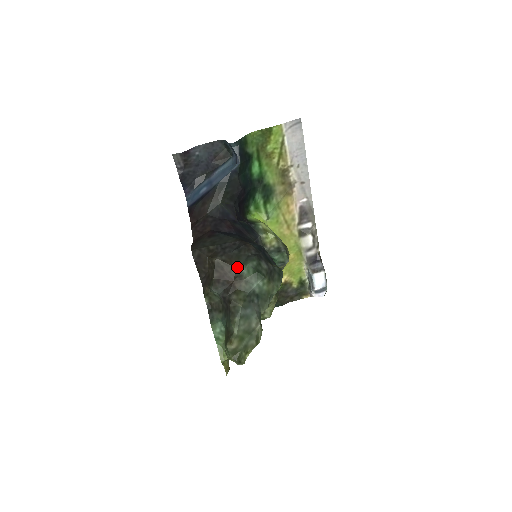
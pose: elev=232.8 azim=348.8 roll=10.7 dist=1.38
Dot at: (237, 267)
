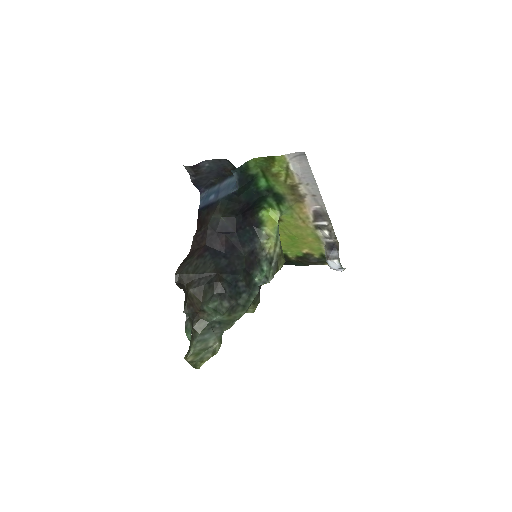
Dot at: (202, 303)
